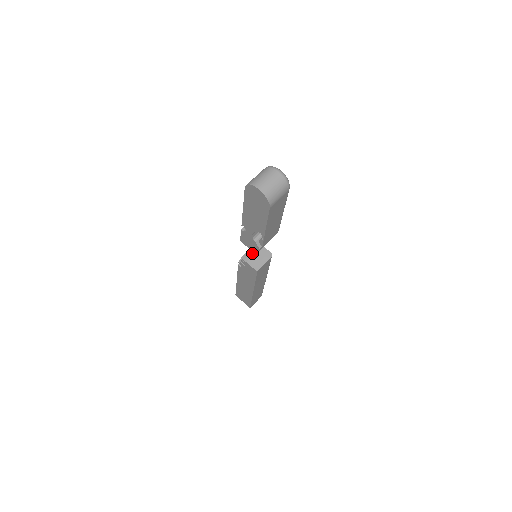
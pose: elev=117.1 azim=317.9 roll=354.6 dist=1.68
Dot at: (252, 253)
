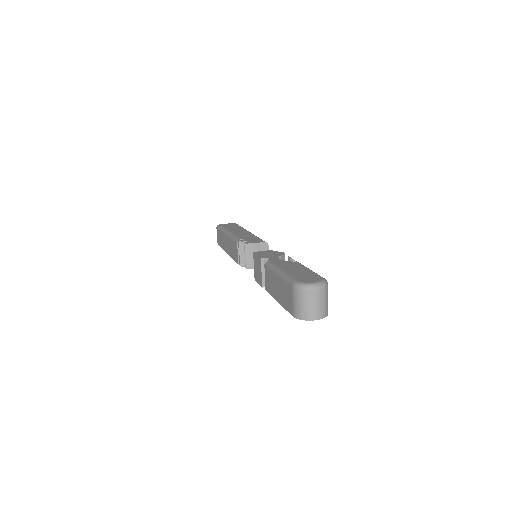
Dot at: (251, 257)
